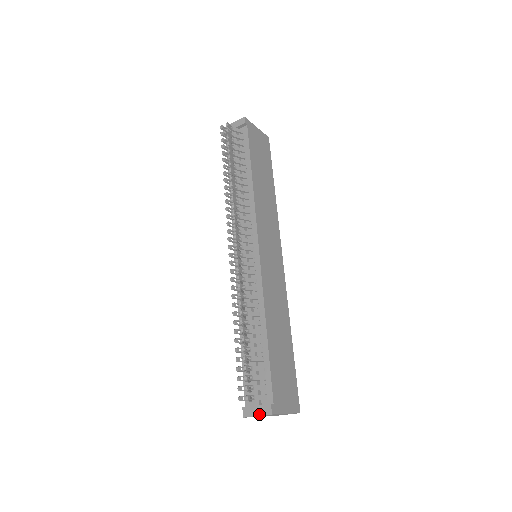
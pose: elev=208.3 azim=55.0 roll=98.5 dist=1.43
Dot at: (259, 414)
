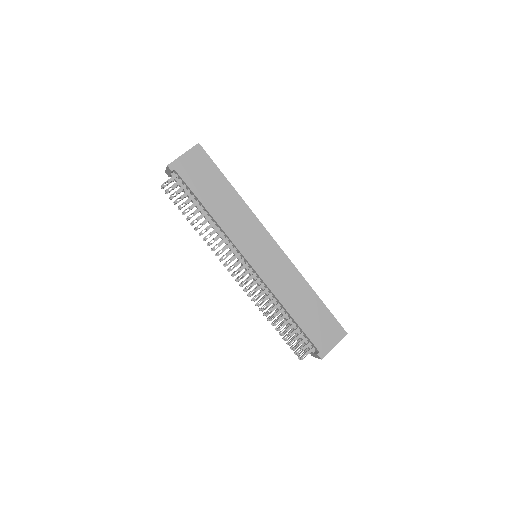
Dot at: (316, 357)
